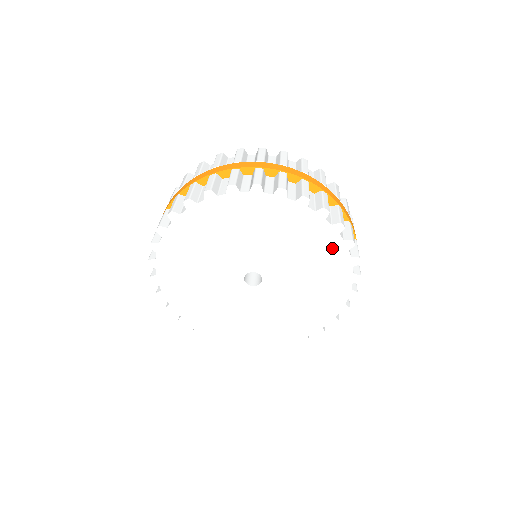
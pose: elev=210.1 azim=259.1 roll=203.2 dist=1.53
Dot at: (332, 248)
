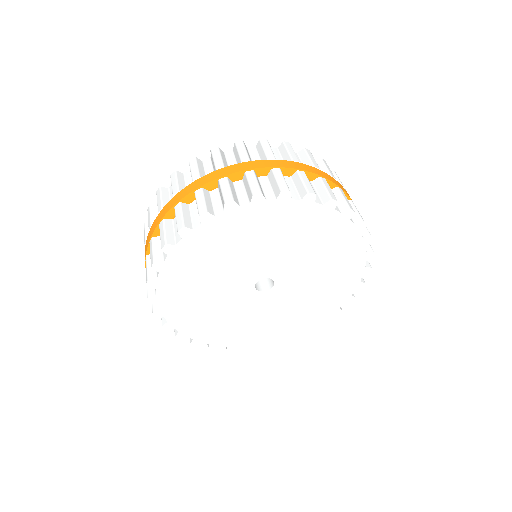
Dot at: (332, 225)
